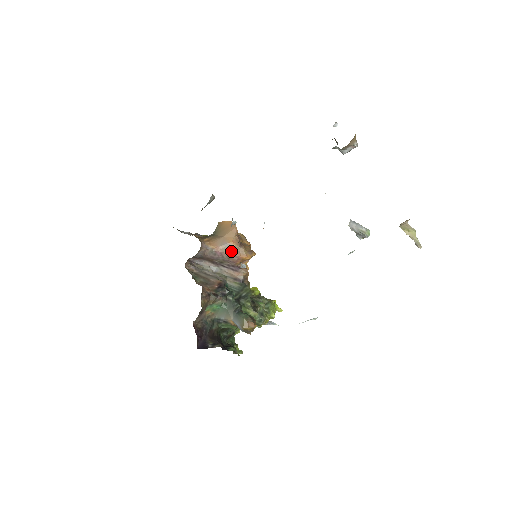
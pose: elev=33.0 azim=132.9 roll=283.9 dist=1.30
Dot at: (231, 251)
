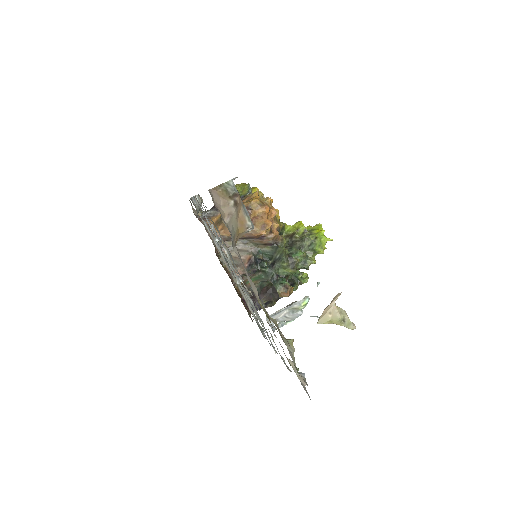
Dot at: (244, 234)
